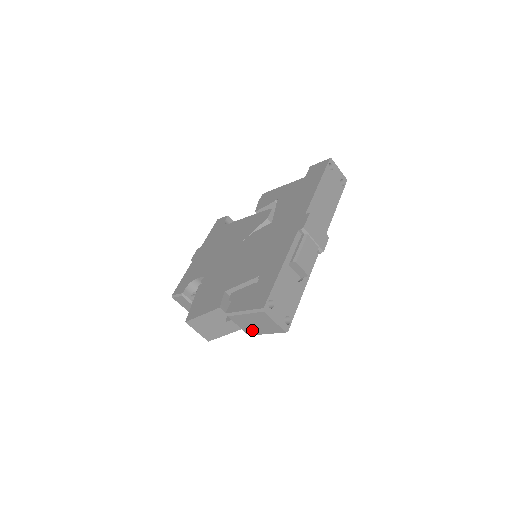
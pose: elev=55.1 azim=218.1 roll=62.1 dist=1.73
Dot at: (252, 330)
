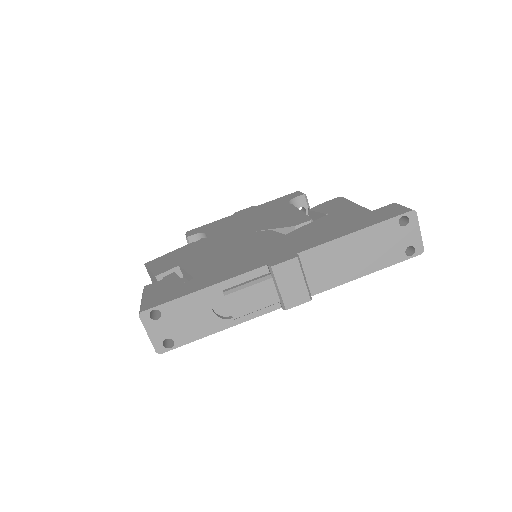
Dot at: occluded
